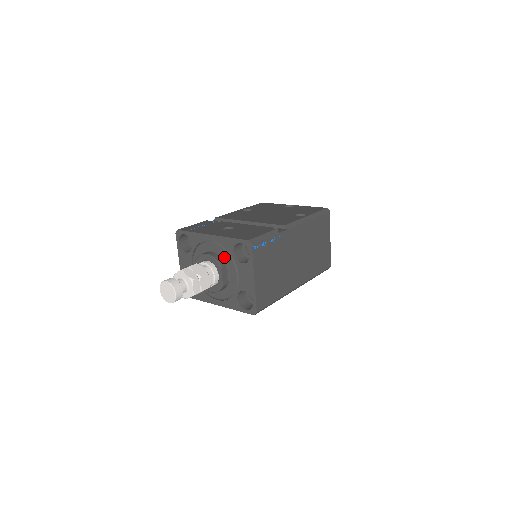
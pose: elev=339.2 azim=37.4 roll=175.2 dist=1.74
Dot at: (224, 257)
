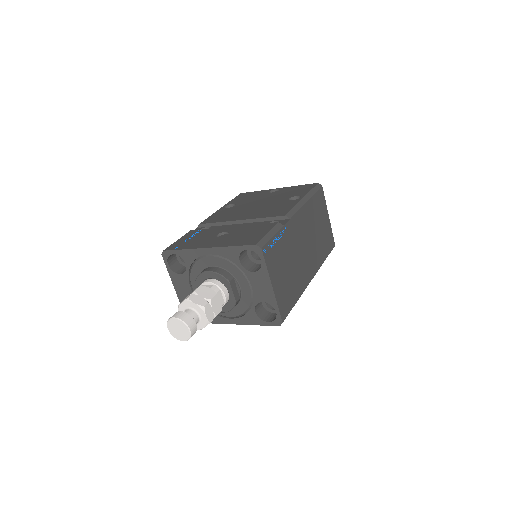
Dot at: (229, 270)
